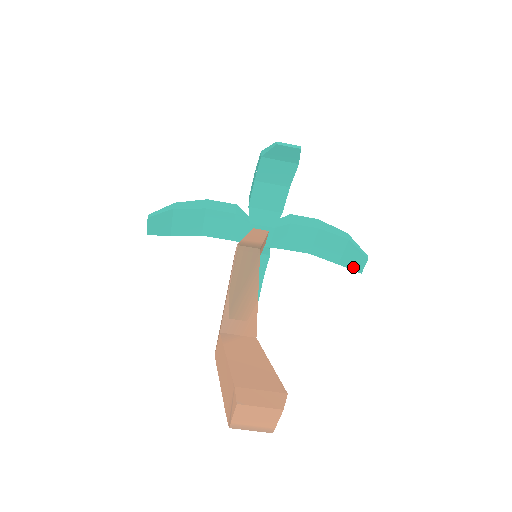
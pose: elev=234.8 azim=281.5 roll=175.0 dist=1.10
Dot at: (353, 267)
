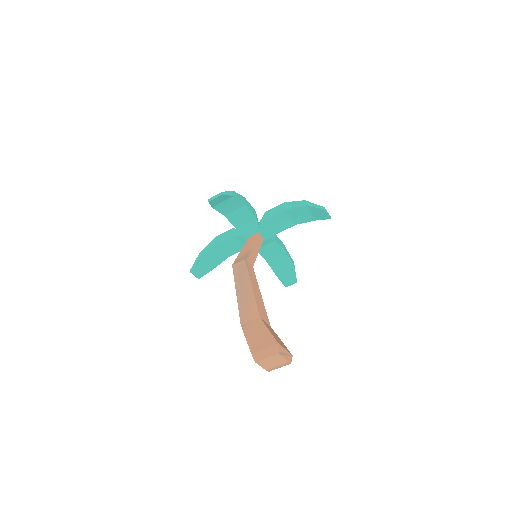
Dot at: (324, 218)
